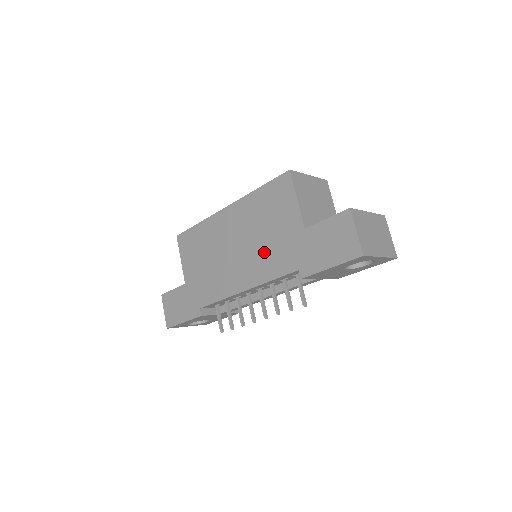
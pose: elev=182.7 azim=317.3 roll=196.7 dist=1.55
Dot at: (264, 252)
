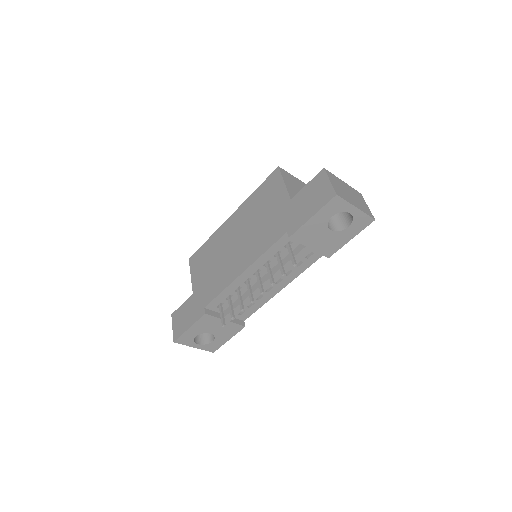
Dot at: (259, 233)
